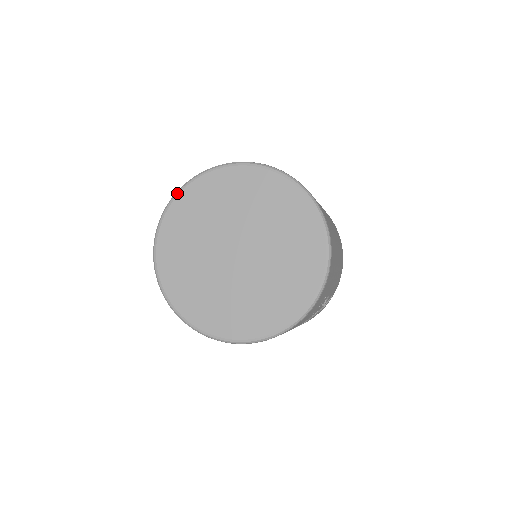
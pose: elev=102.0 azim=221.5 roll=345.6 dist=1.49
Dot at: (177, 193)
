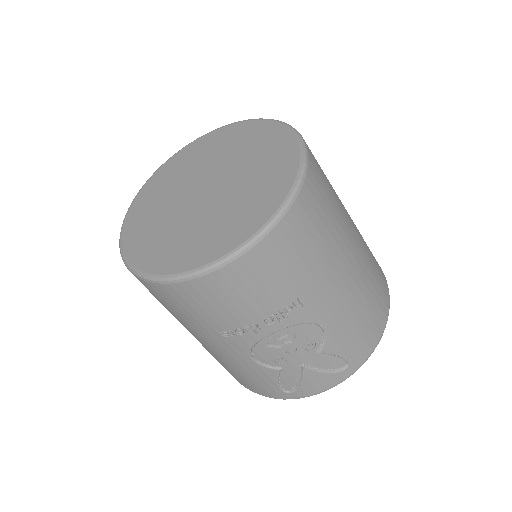
Dot at: (189, 144)
